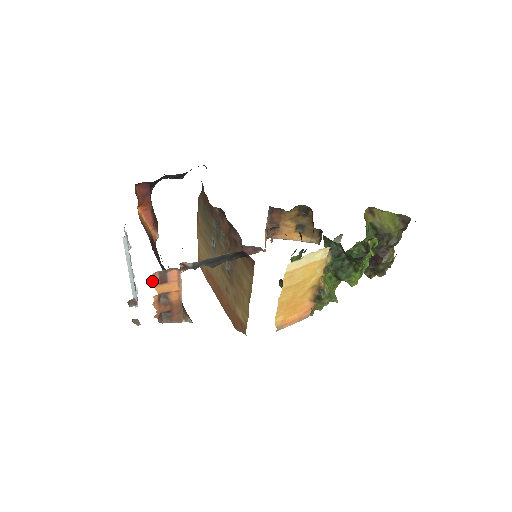
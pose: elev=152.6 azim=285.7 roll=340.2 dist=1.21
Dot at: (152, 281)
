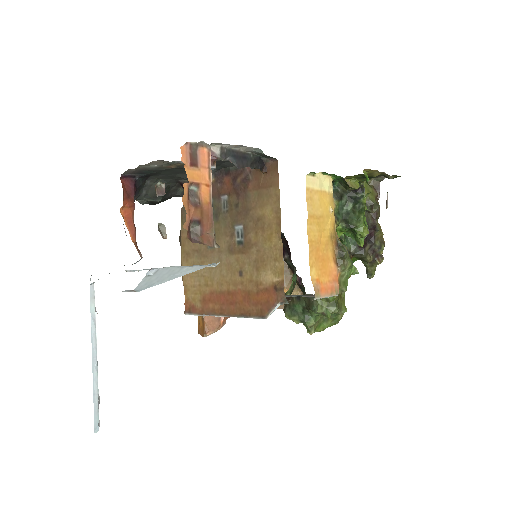
Dot at: (183, 157)
